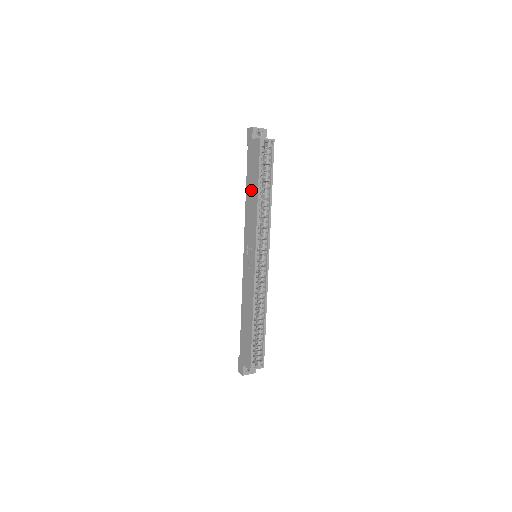
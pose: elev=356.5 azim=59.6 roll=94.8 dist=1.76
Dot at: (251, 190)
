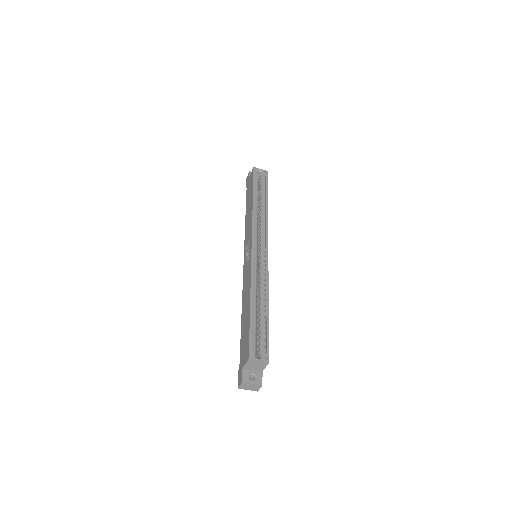
Dot at: (248, 206)
